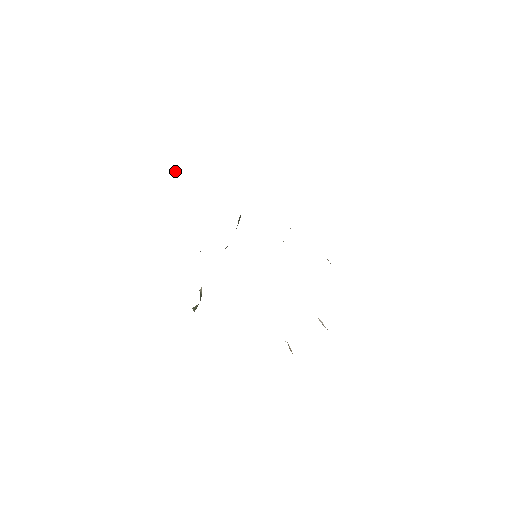
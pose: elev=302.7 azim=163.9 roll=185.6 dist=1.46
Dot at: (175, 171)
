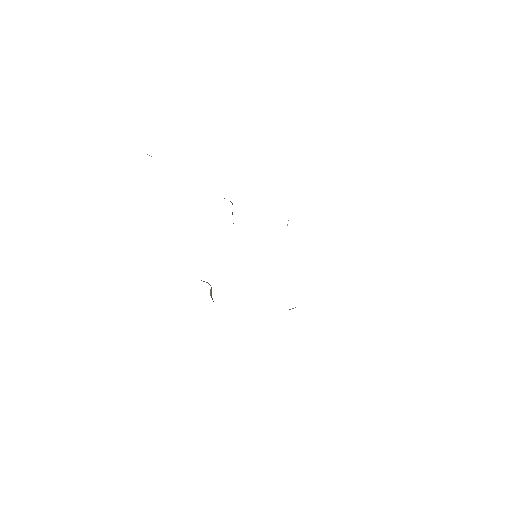
Dot at: (147, 154)
